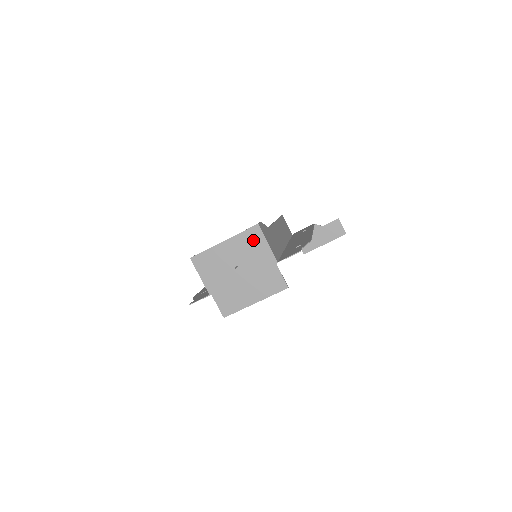
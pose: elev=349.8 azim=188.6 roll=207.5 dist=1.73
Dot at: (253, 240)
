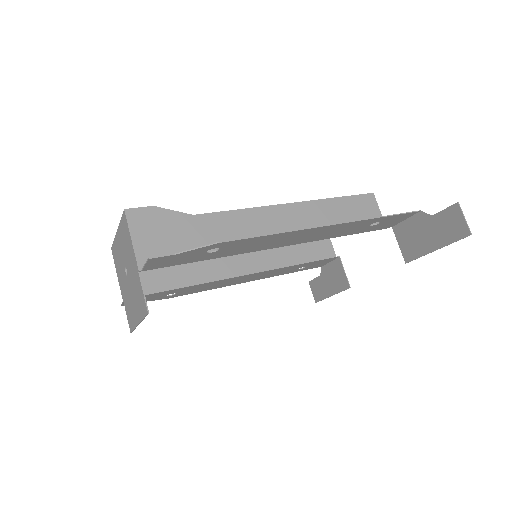
Dot at: (126, 233)
